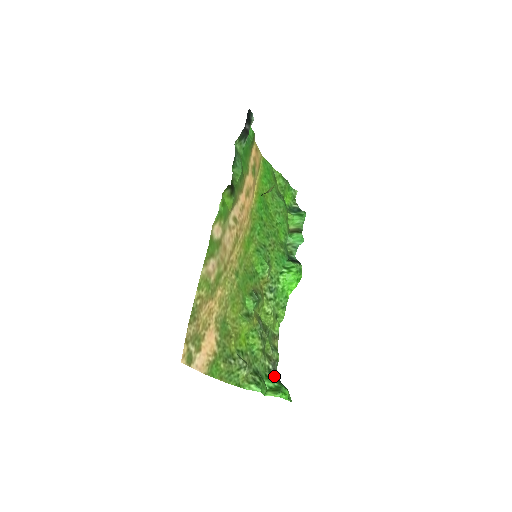
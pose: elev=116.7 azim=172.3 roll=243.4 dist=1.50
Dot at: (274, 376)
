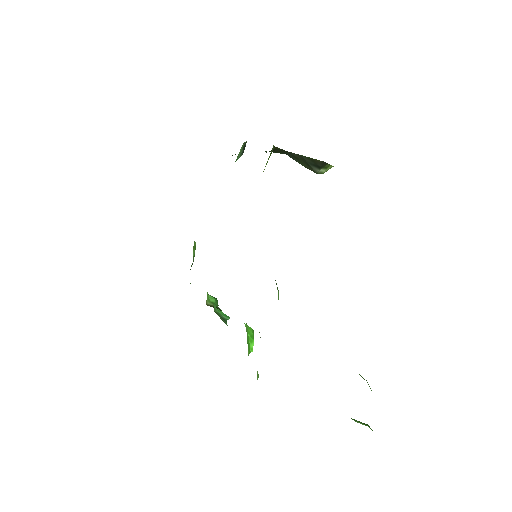
Dot at: occluded
